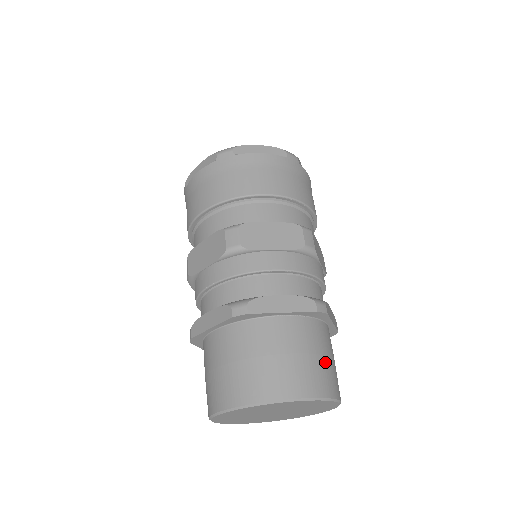
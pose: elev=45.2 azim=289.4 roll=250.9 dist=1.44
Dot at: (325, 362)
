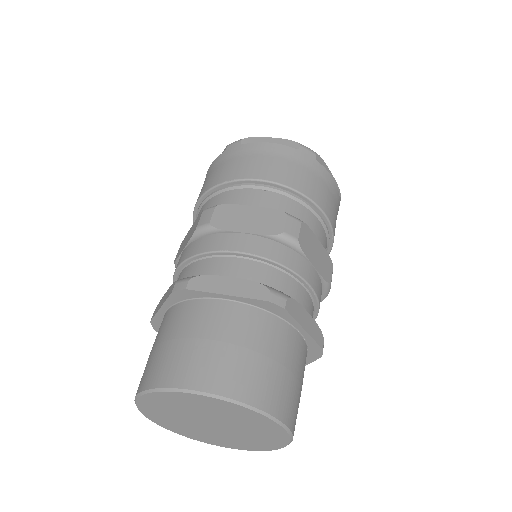
Dot at: occluded
